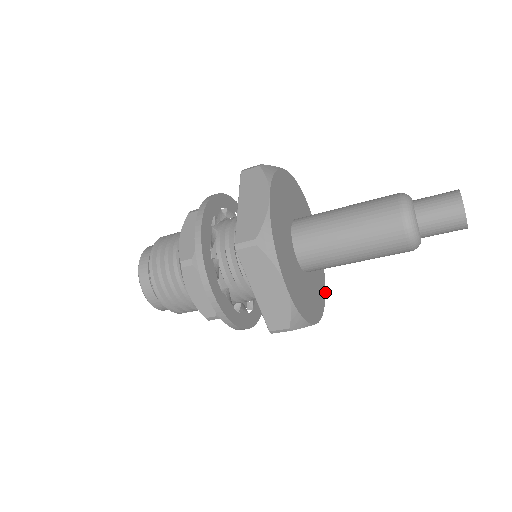
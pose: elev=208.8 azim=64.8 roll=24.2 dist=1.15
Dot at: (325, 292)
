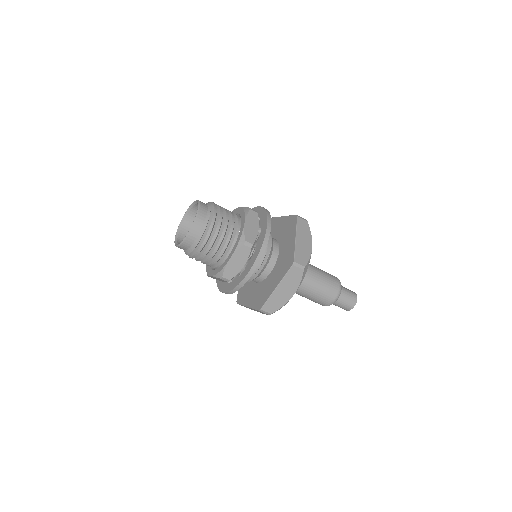
Dot at: occluded
